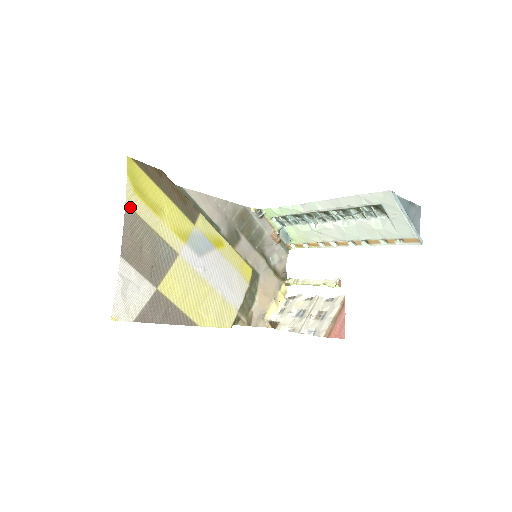
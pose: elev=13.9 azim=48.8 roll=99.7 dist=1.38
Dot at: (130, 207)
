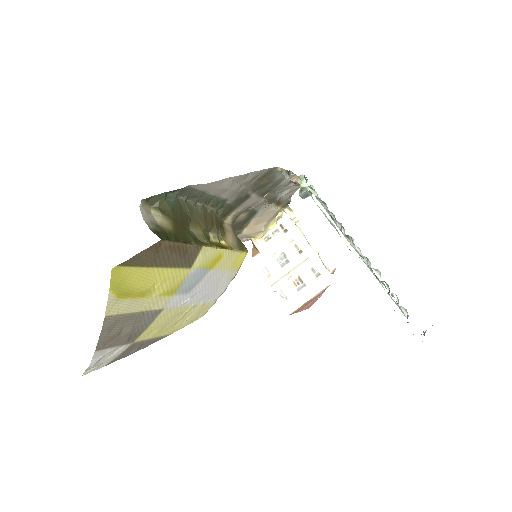
Dot at: (110, 315)
